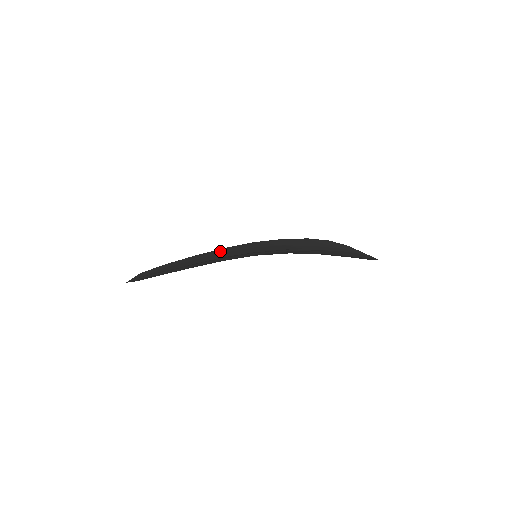
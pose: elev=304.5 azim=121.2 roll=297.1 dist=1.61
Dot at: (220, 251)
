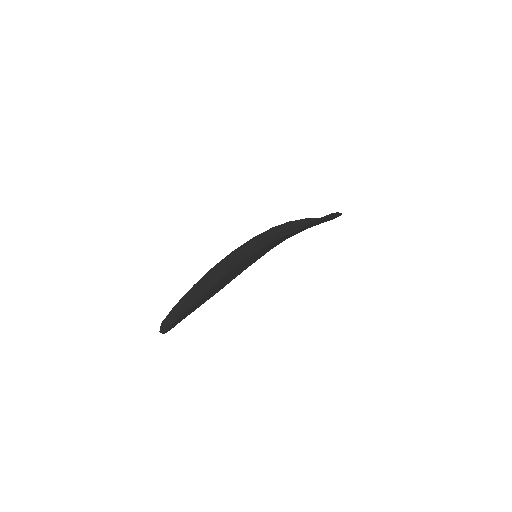
Dot at: (215, 270)
